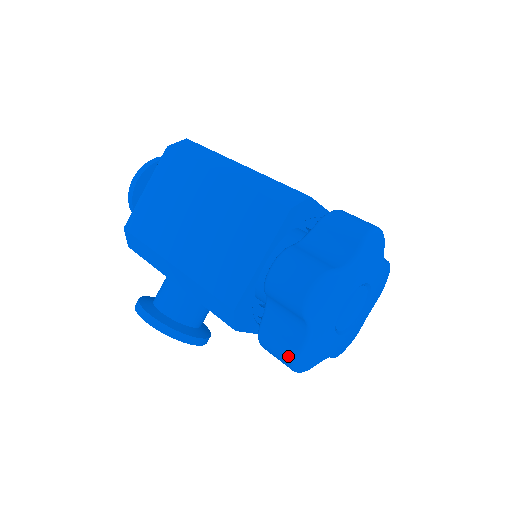
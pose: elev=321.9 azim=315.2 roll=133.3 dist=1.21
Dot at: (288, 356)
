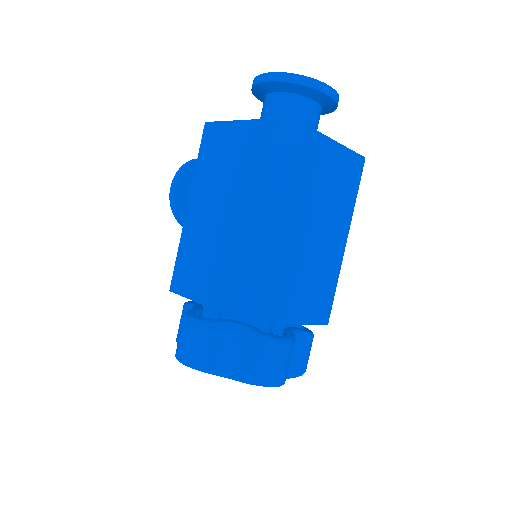
Dot at: (177, 336)
